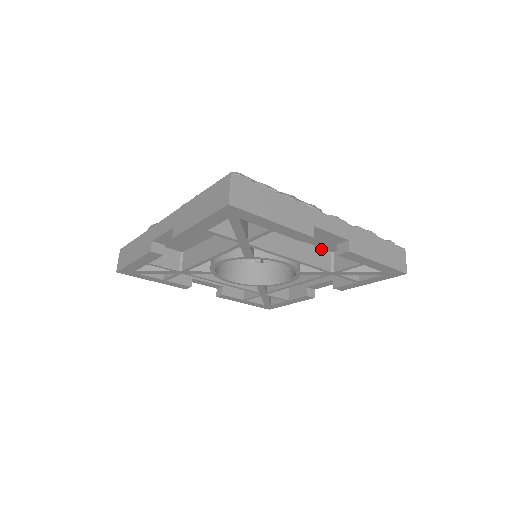
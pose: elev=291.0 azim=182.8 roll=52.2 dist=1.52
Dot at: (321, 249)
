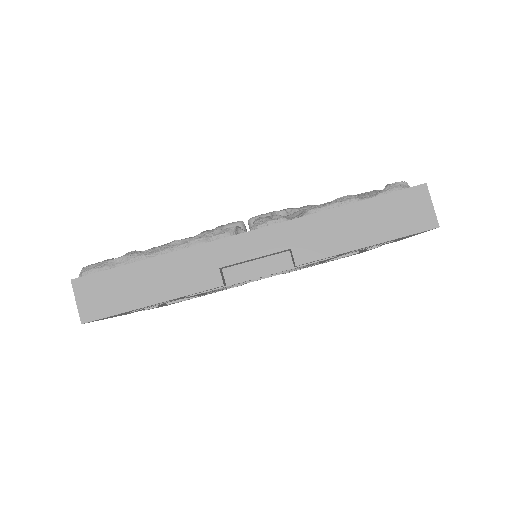
Dot at: occluded
